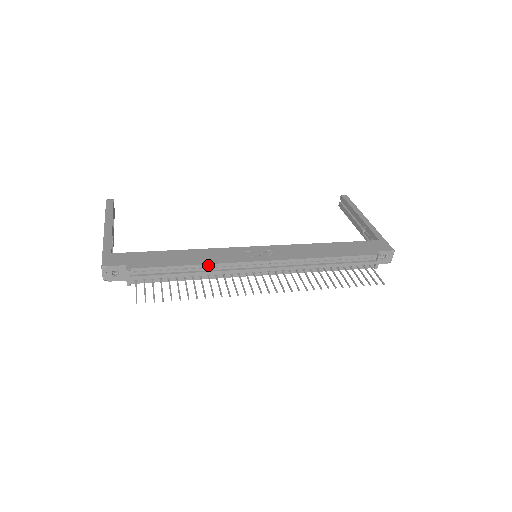
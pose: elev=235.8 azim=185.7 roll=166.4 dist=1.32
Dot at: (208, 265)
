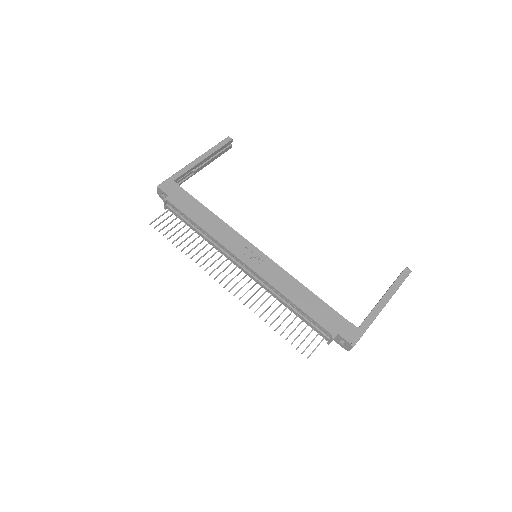
Dot at: (210, 236)
